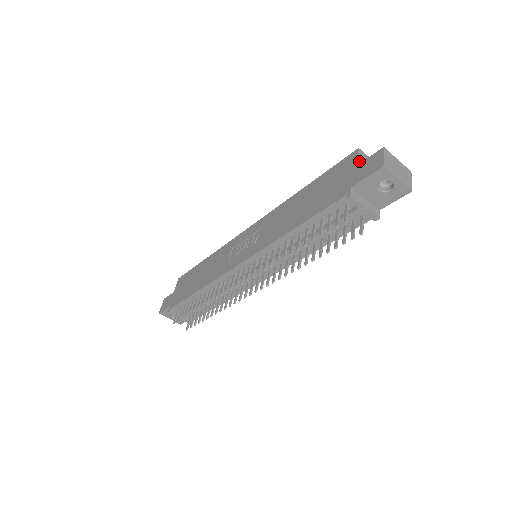
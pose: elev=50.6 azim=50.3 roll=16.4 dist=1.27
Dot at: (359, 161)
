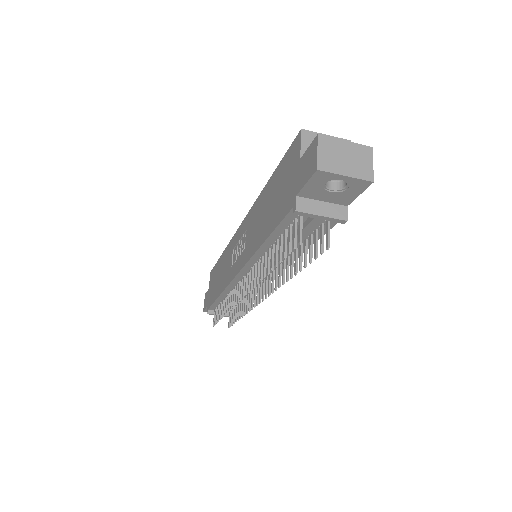
Dot at: (303, 151)
